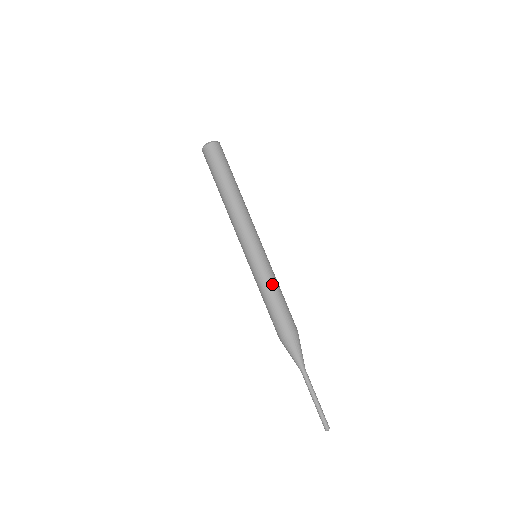
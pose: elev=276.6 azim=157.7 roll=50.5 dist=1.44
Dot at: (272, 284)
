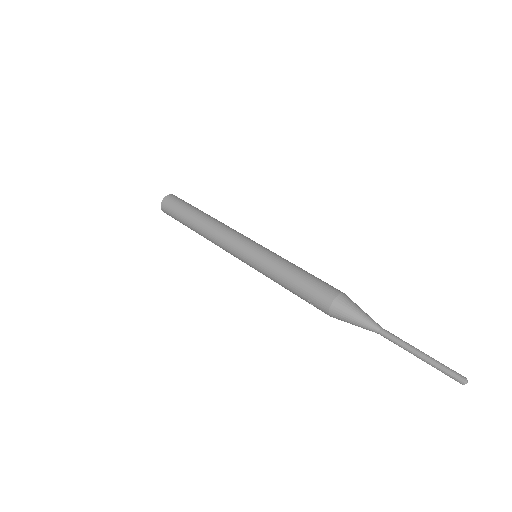
Dot at: (280, 268)
